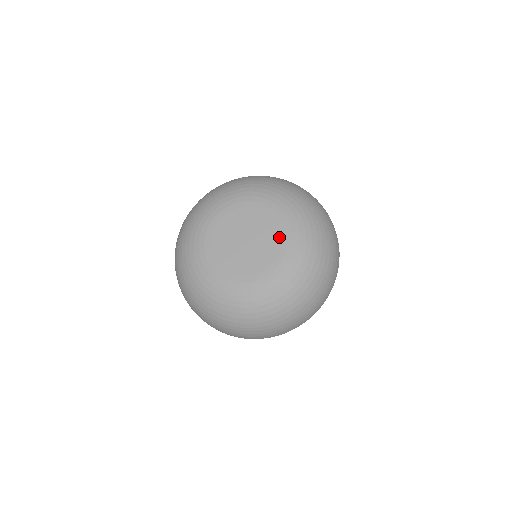
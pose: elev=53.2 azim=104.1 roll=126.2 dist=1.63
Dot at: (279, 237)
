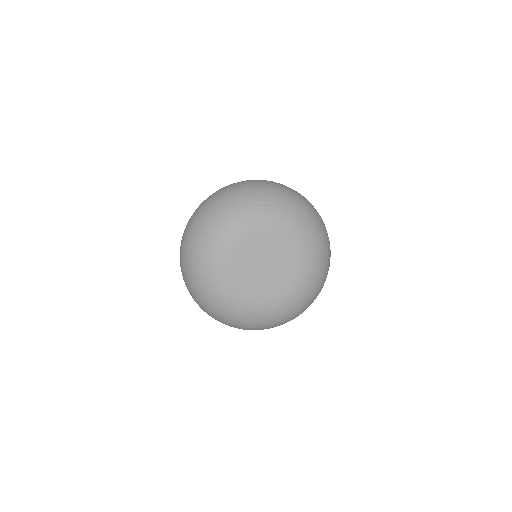
Dot at: (294, 275)
